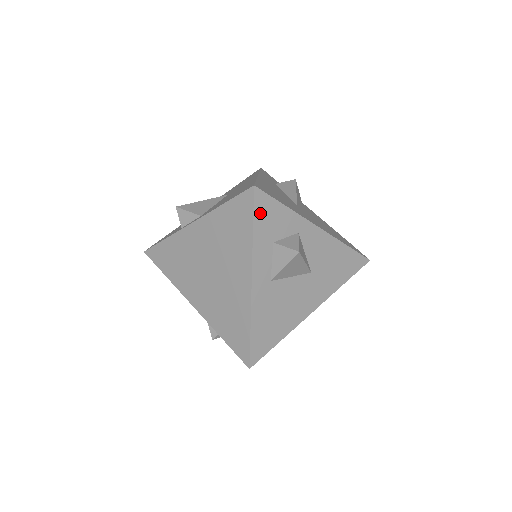
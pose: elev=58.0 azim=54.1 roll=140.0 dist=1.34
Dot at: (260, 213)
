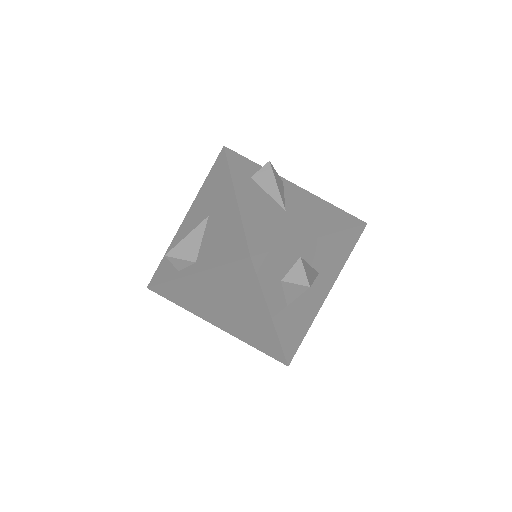
Dot at: (263, 271)
